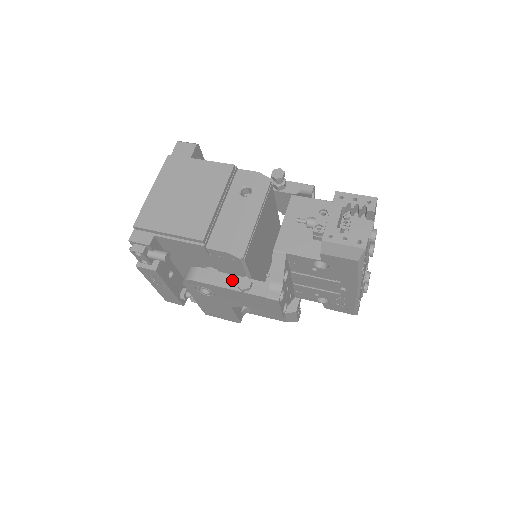
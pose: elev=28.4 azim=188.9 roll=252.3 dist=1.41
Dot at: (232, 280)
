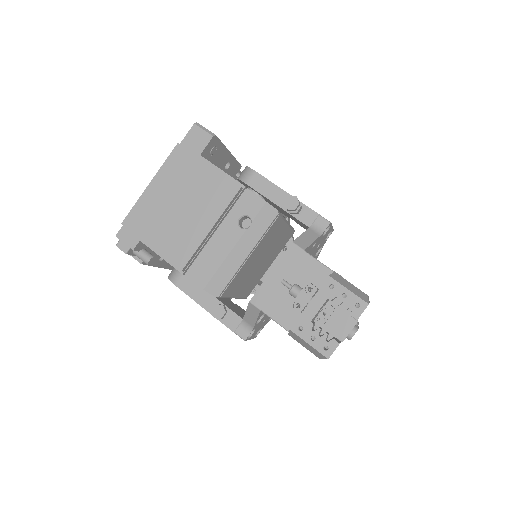
Dot at: (210, 300)
